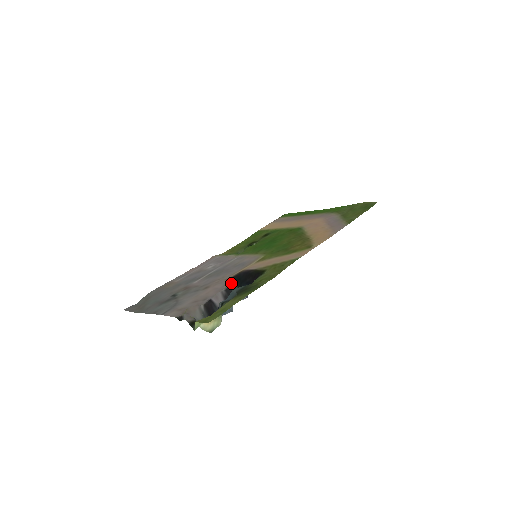
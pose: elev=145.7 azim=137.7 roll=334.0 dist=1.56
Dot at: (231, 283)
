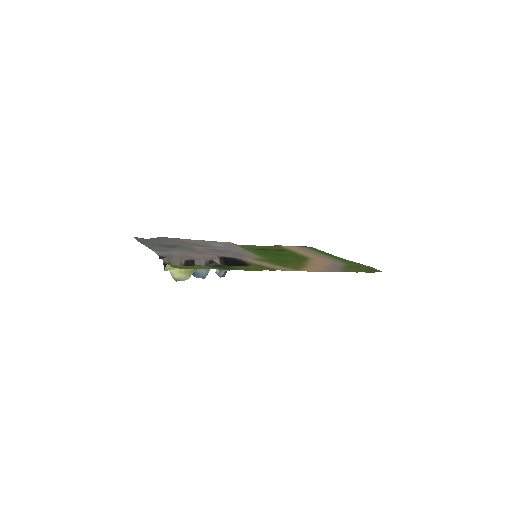
Dot at: (220, 260)
